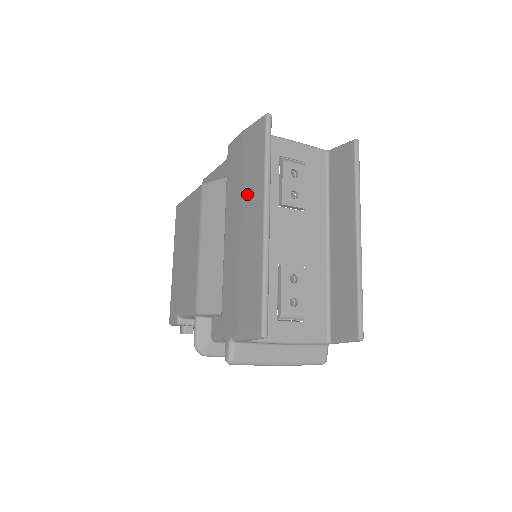
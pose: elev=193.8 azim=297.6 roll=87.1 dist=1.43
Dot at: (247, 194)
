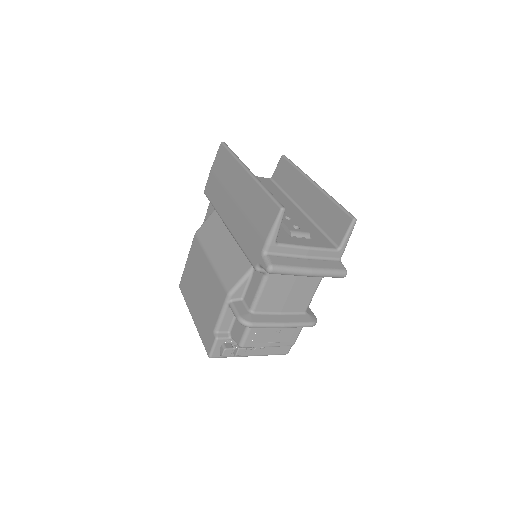
Dot at: (229, 181)
